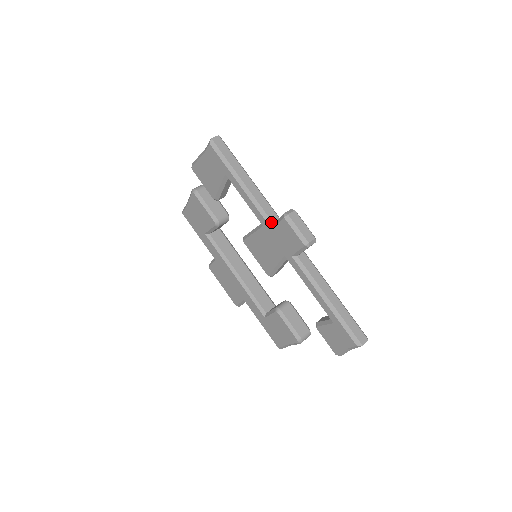
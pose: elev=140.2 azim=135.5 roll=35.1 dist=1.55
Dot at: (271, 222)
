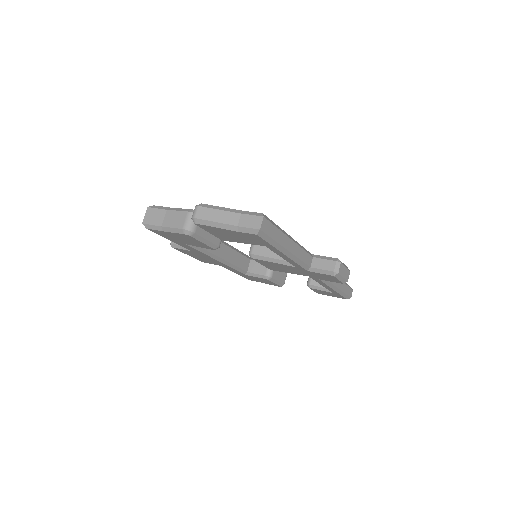
Dot at: (308, 267)
